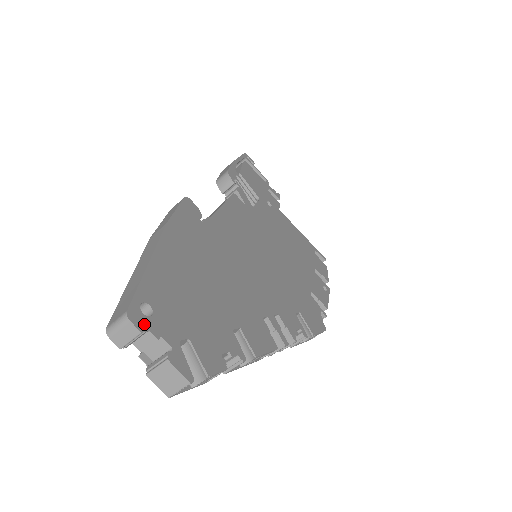
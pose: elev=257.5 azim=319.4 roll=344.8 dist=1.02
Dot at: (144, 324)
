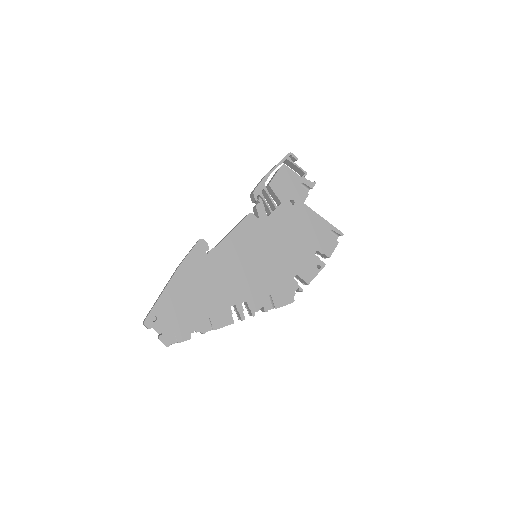
Dot at: (151, 325)
